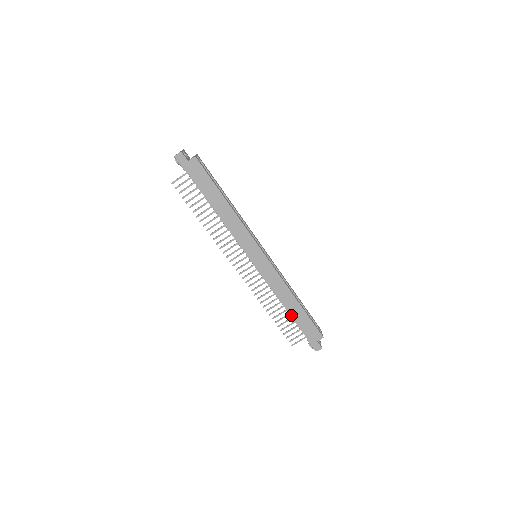
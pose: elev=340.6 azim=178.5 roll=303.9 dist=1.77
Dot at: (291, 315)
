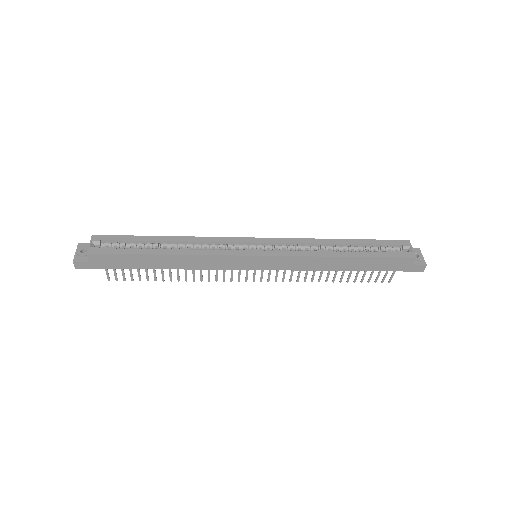
Dot at: (354, 270)
